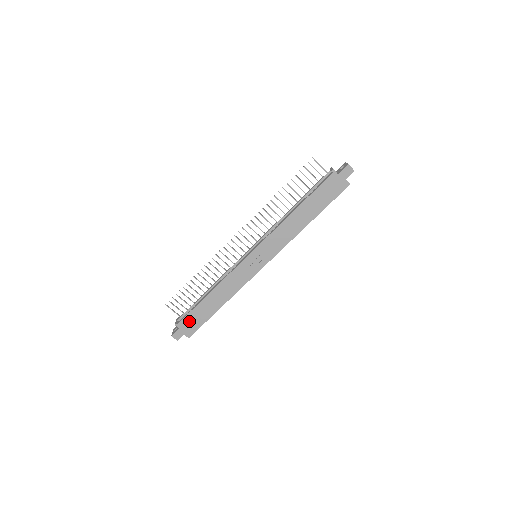
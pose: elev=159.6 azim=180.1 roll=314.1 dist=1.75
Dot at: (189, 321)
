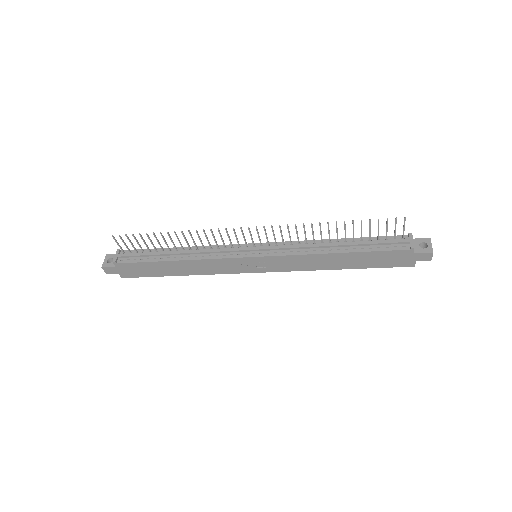
Dot at: (133, 267)
